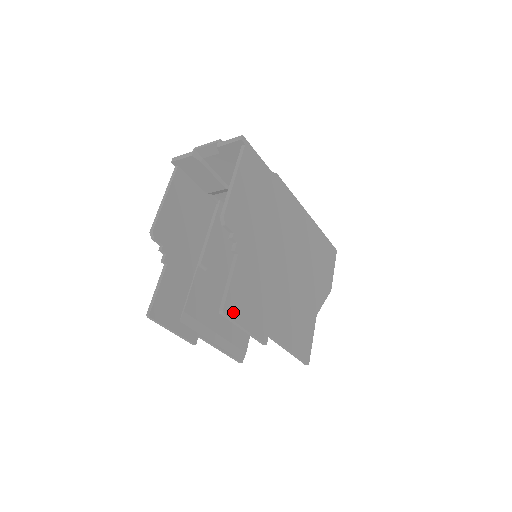
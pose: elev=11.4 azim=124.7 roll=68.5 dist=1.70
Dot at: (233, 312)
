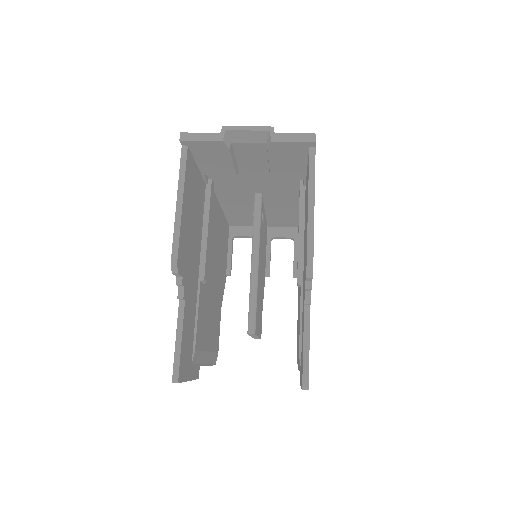
Dot at: occluded
